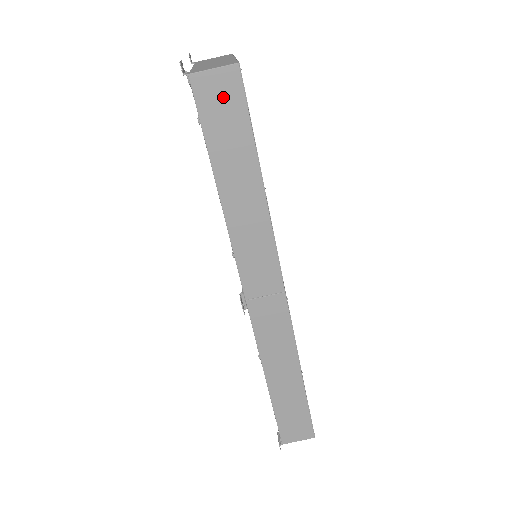
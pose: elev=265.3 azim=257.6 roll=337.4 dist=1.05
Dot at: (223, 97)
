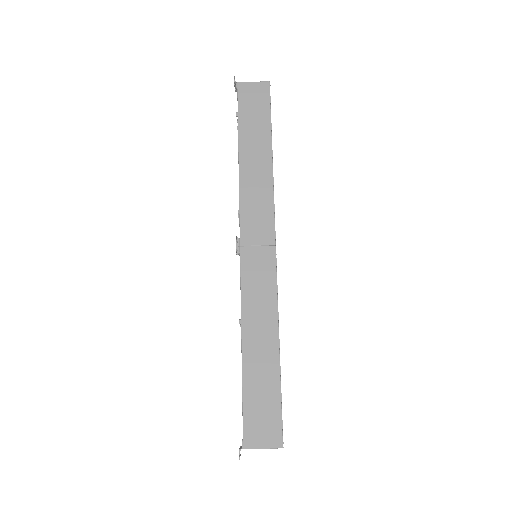
Dot at: (256, 97)
